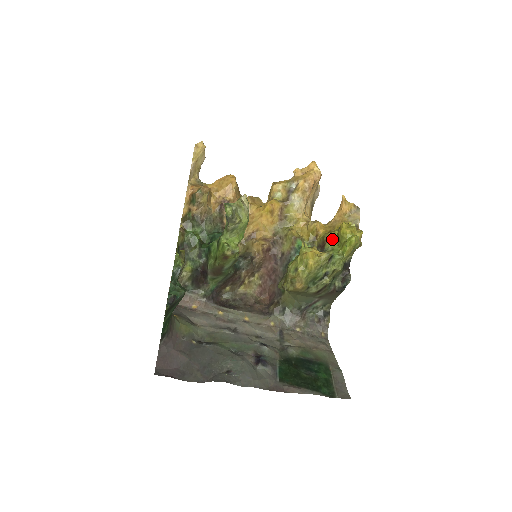
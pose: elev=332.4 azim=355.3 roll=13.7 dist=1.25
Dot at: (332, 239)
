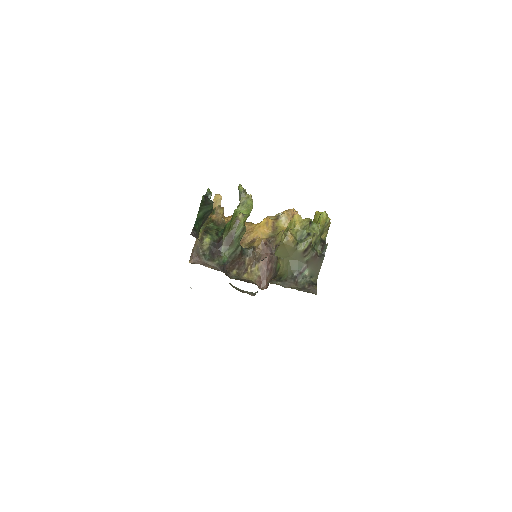
Dot at: occluded
